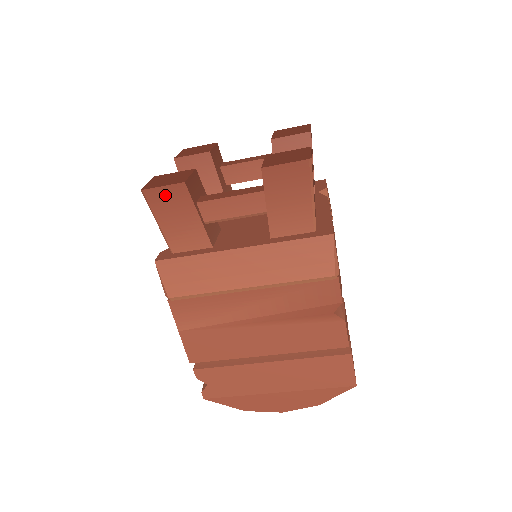
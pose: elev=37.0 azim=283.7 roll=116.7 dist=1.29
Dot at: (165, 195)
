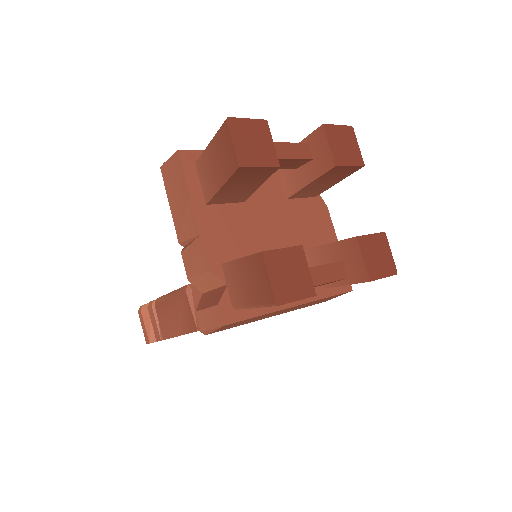
Dot at: occluded
